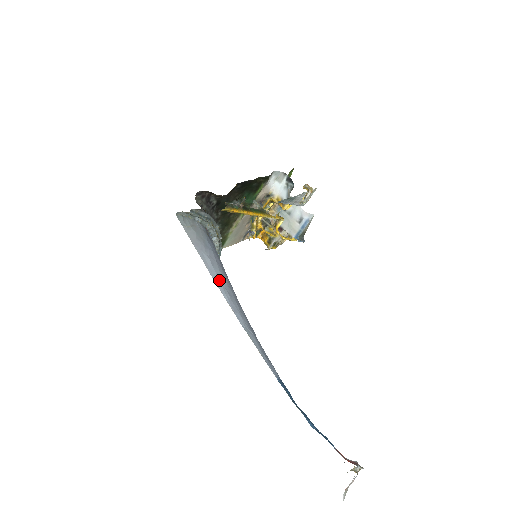
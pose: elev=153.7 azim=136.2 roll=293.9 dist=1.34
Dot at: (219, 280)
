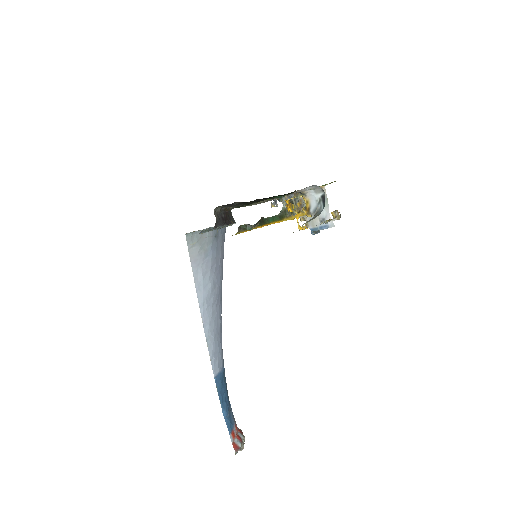
Dot at: (203, 293)
